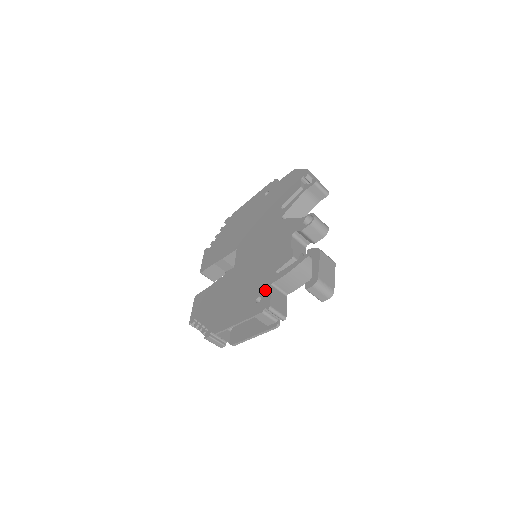
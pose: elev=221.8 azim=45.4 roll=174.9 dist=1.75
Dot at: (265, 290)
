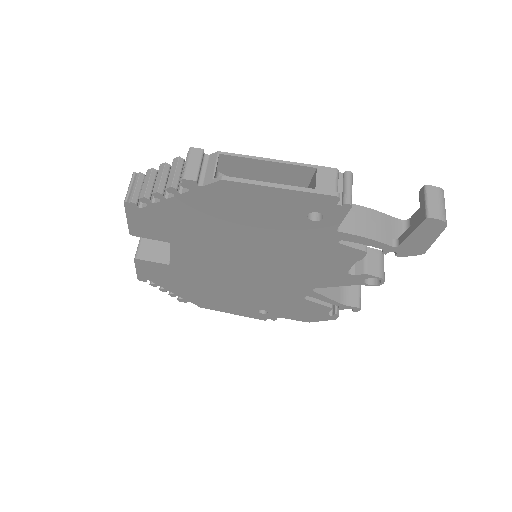
Dot at: occluded
